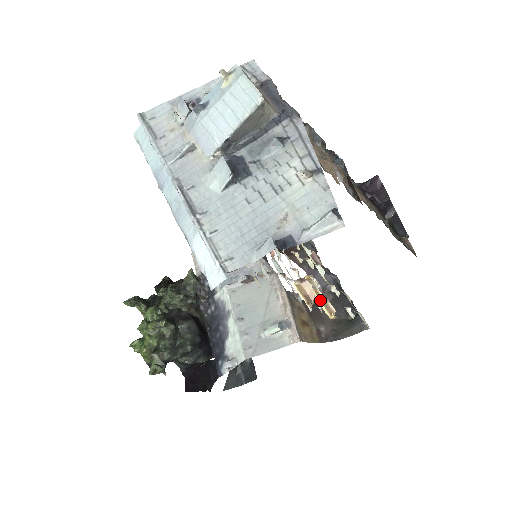
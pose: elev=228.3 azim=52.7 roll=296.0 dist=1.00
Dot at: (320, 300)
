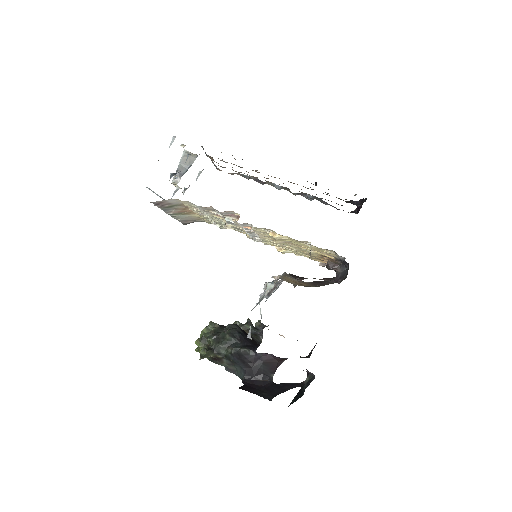
Dot at: occluded
